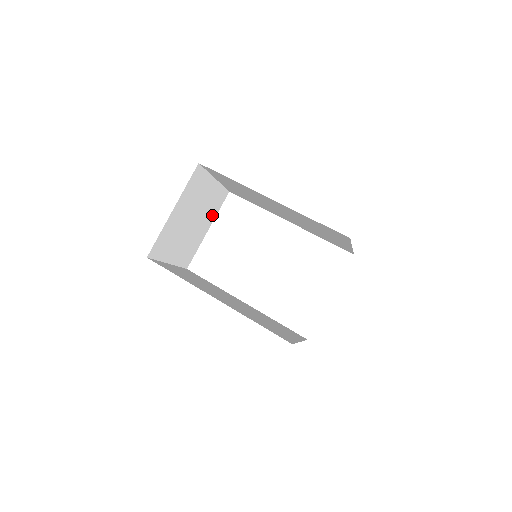
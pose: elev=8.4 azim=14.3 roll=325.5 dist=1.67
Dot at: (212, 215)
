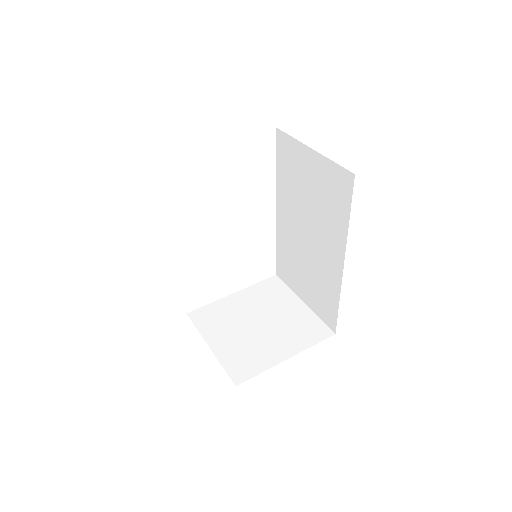
Dot at: occluded
